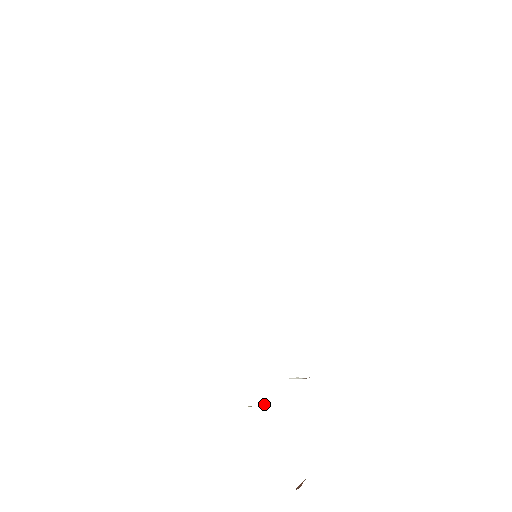
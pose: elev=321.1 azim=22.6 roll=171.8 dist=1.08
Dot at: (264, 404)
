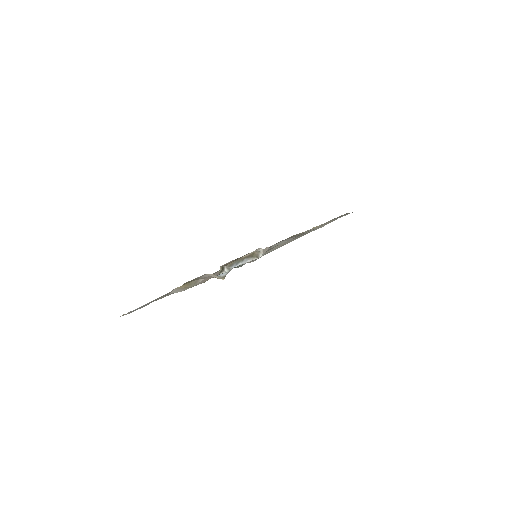
Dot at: (228, 267)
